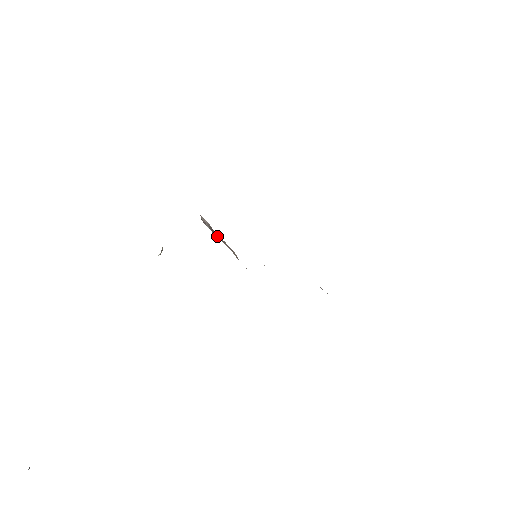
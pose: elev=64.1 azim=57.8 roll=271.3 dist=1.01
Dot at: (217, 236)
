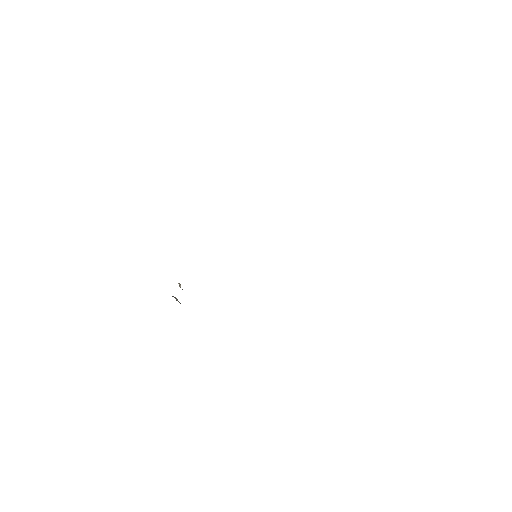
Dot at: occluded
